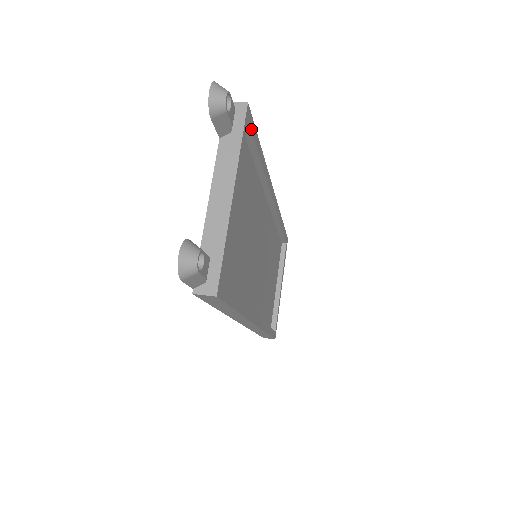
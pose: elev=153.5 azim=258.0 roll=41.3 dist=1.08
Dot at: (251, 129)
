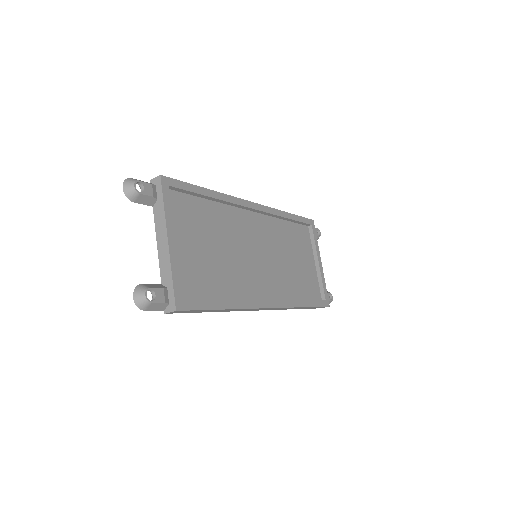
Dot at: (177, 187)
